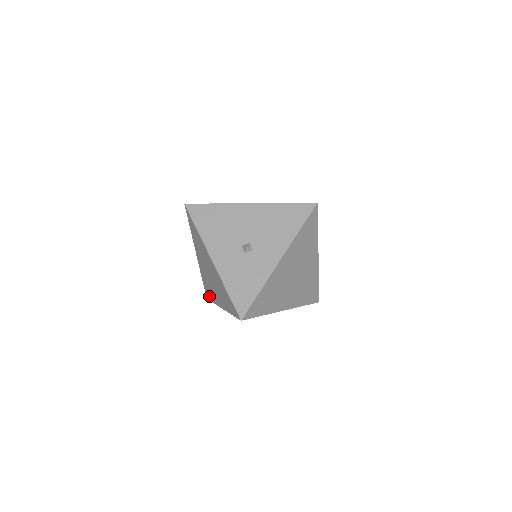
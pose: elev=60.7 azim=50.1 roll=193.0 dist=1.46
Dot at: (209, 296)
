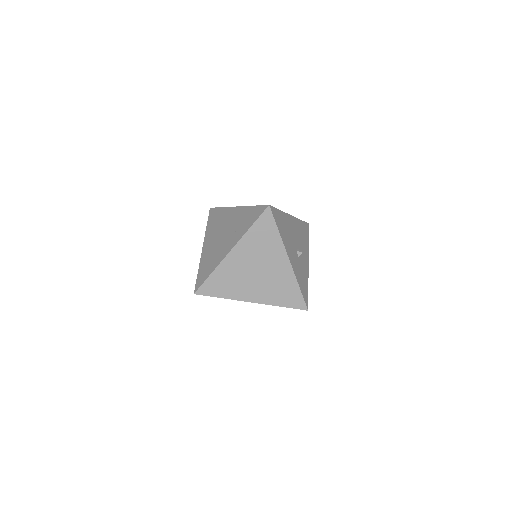
Dot at: (214, 291)
